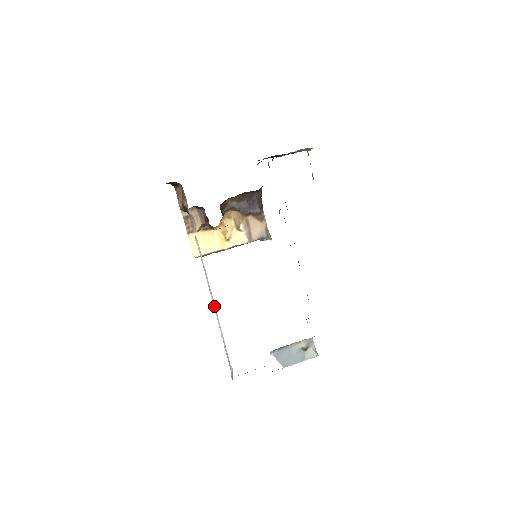
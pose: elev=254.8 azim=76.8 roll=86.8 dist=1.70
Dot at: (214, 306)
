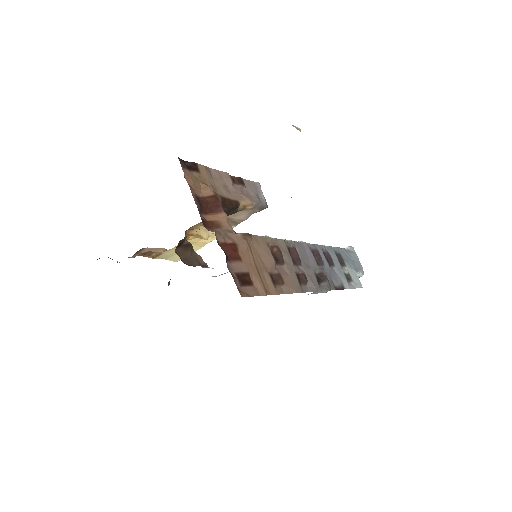
Dot at: occluded
